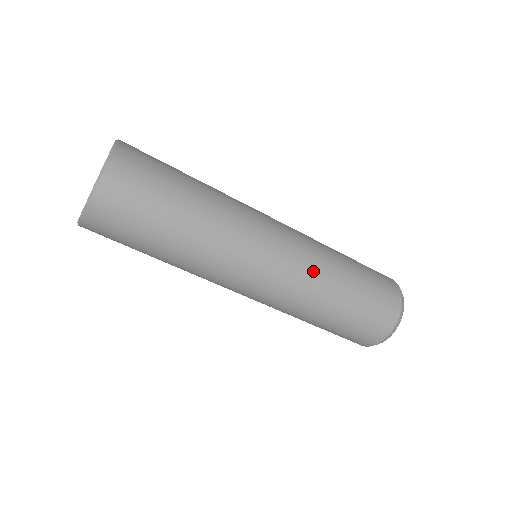
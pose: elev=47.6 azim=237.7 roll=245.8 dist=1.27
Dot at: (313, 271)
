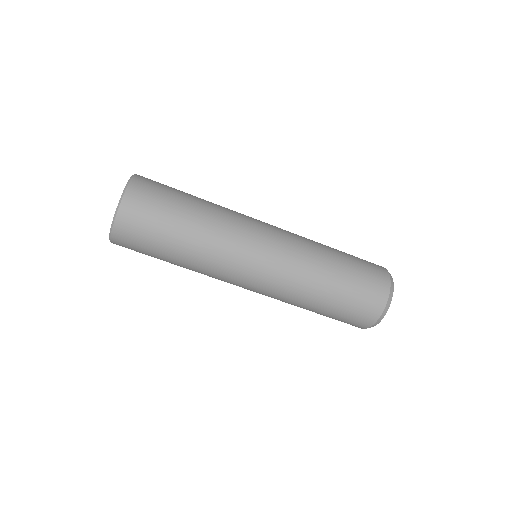
Dot at: (304, 246)
